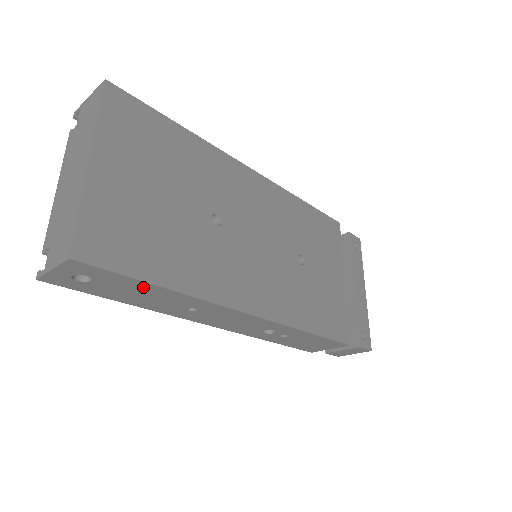
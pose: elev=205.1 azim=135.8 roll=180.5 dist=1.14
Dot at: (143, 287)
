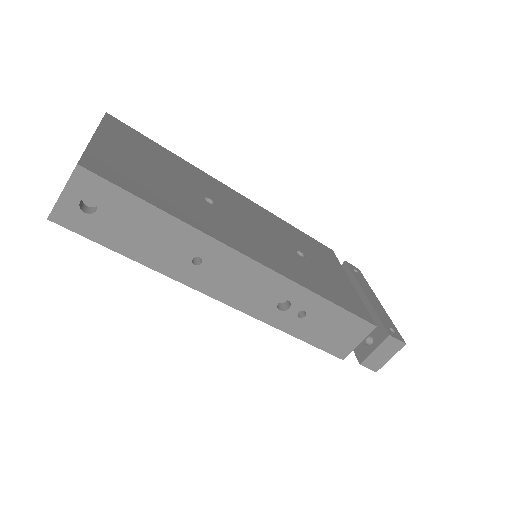
Dot at: (145, 214)
